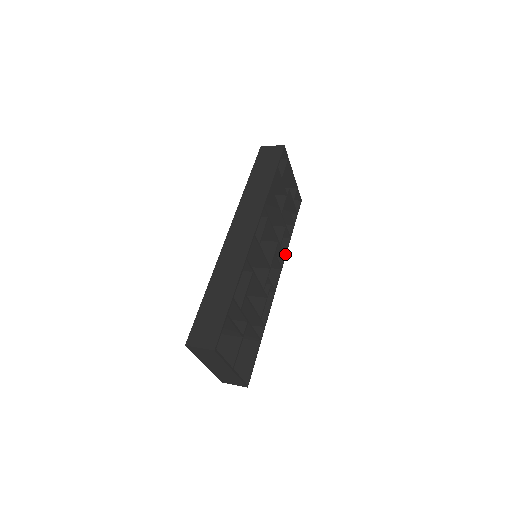
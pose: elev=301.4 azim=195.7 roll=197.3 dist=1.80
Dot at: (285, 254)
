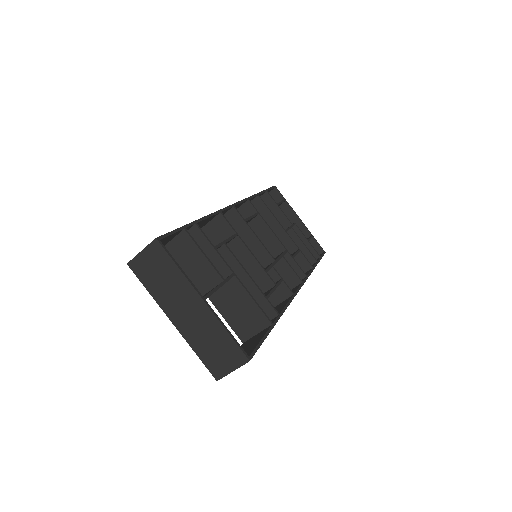
Dot at: (307, 275)
